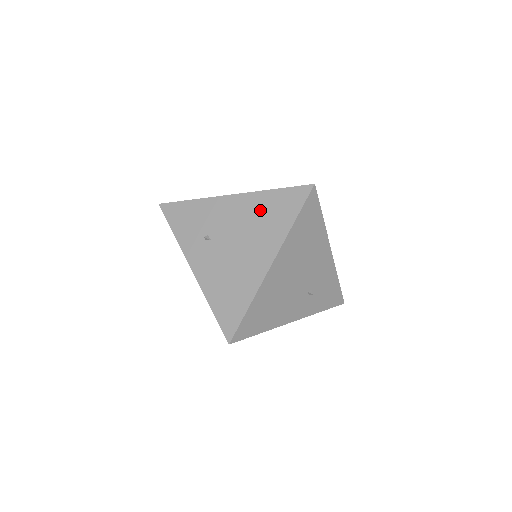
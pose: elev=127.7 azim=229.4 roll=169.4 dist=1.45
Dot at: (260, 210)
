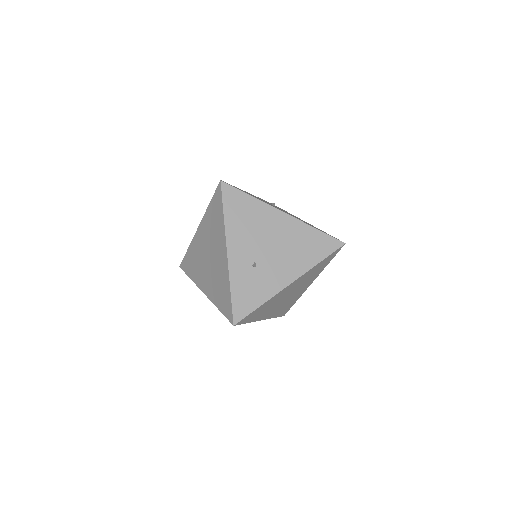
Dot at: occluded
